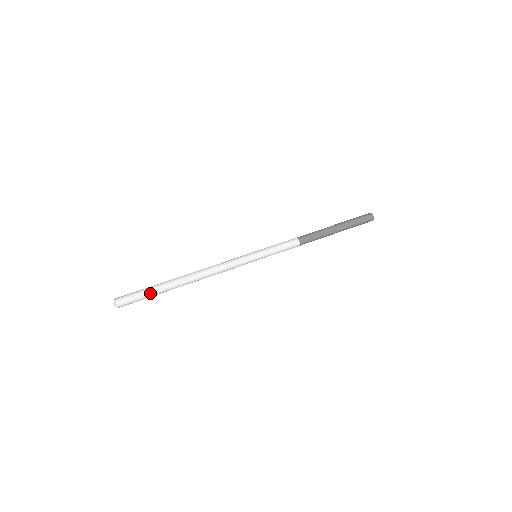
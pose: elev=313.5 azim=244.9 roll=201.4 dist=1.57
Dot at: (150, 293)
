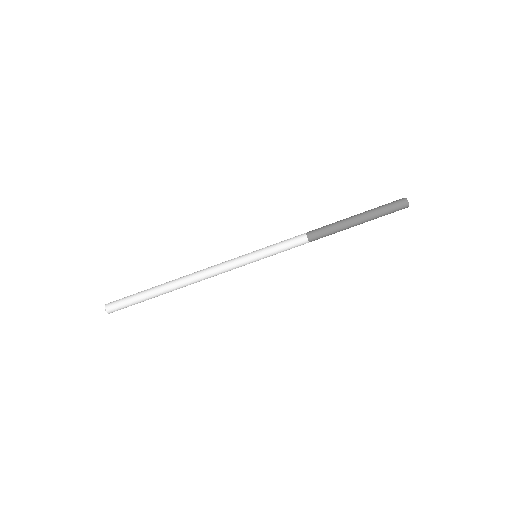
Dot at: (140, 301)
